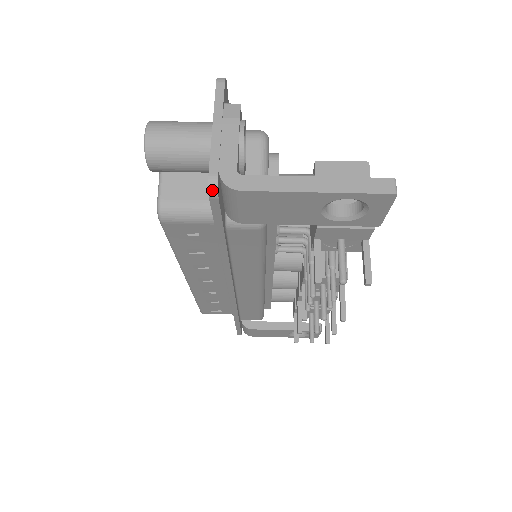
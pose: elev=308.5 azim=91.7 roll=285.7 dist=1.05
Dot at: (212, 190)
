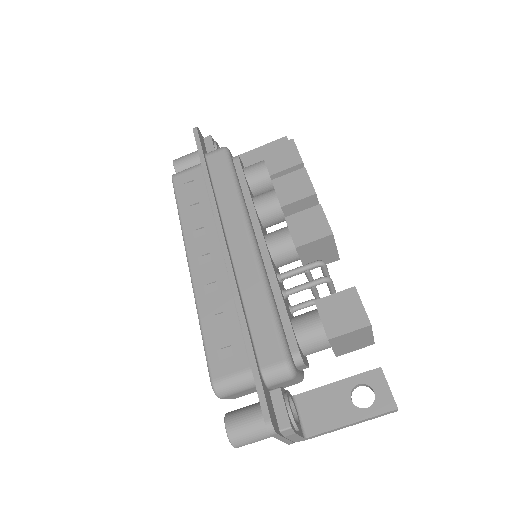
Dot at: occluded
